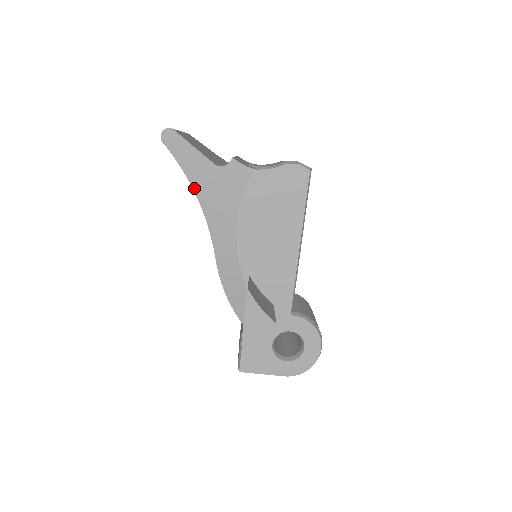
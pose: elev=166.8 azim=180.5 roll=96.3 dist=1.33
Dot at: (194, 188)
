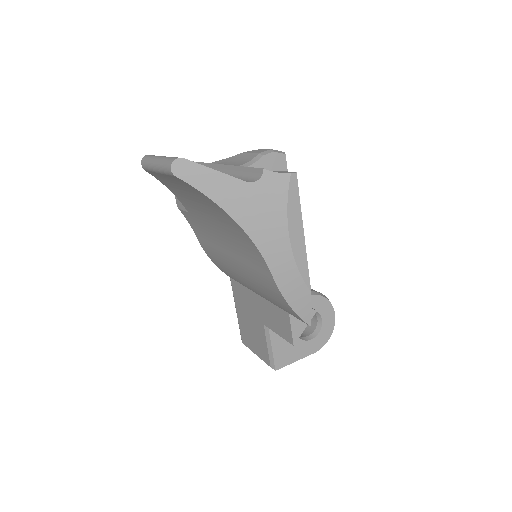
Dot at: (230, 214)
